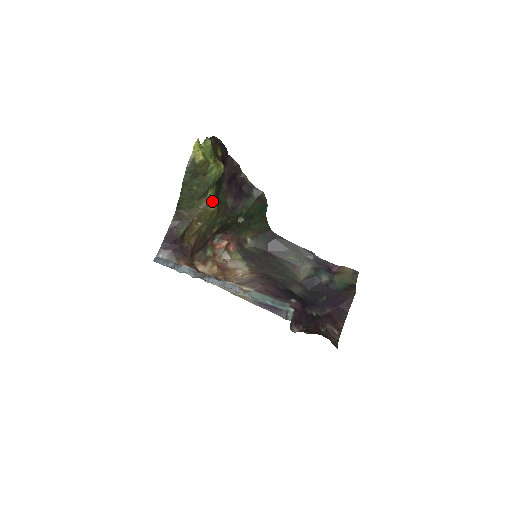
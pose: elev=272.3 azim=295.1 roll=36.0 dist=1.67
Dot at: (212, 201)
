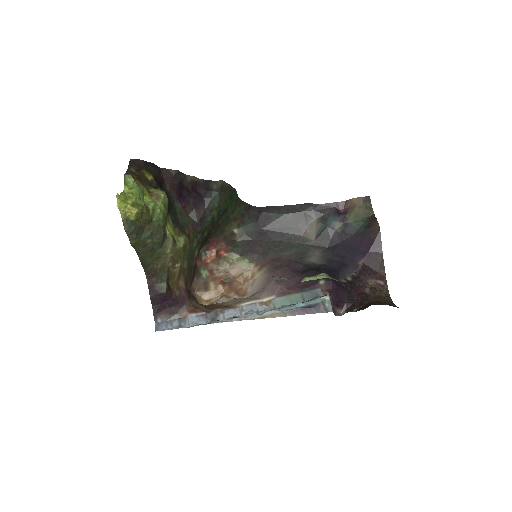
Dot at: (176, 235)
